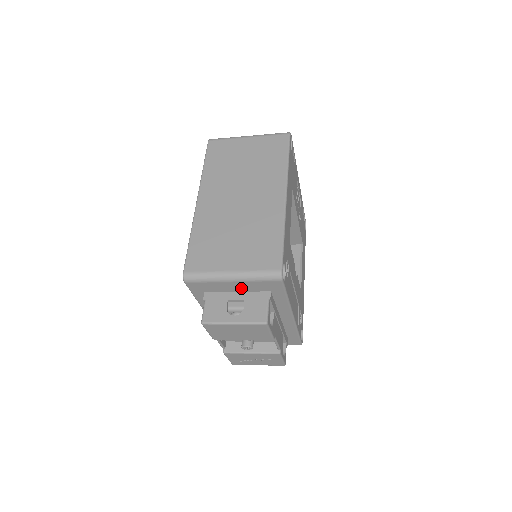
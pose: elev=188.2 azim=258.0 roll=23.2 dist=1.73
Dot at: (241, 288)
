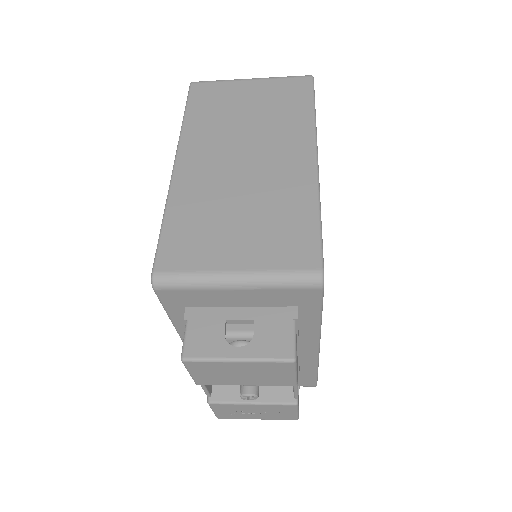
Dot at: (249, 300)
